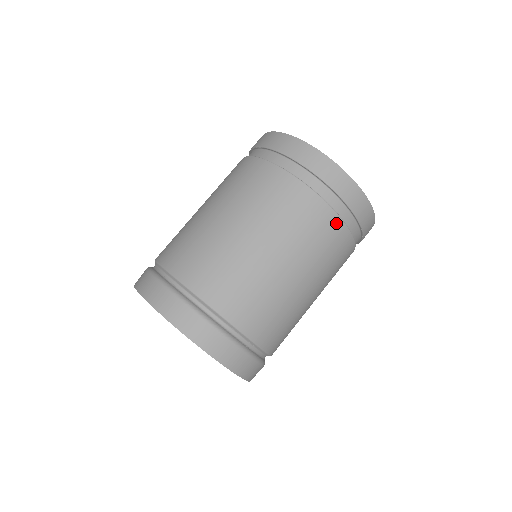
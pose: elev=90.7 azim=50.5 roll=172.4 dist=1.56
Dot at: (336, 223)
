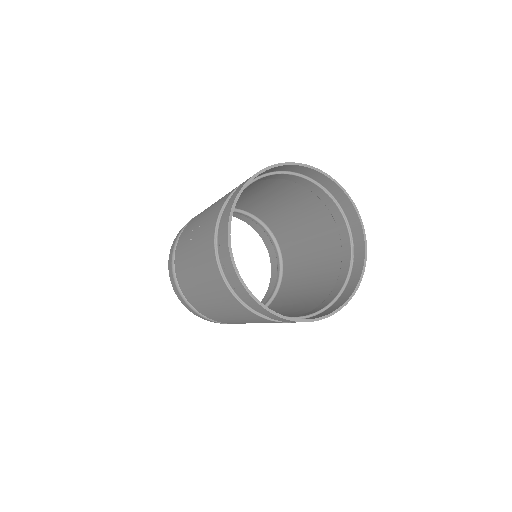
Dot at: occluded
